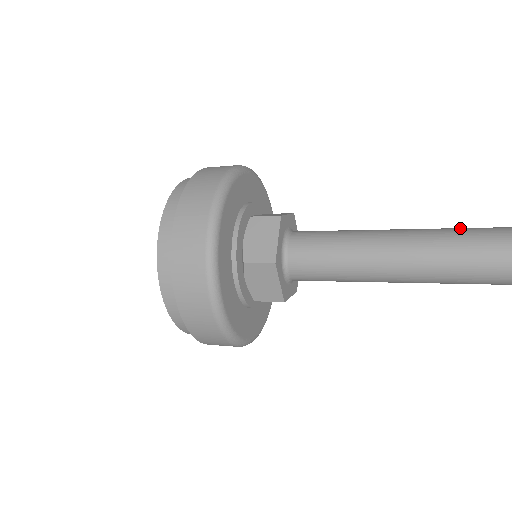
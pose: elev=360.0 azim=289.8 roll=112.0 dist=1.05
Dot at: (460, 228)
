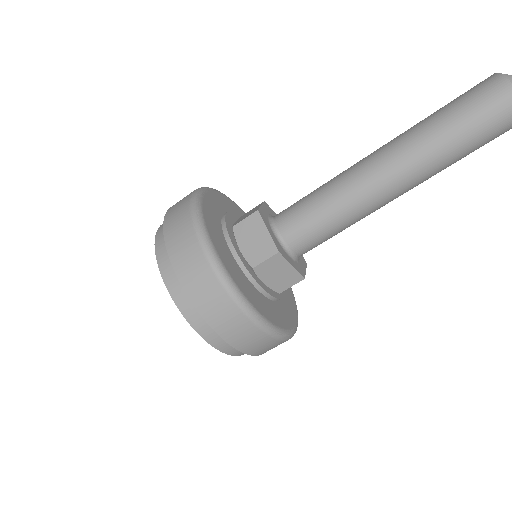
Dot at: occluded
